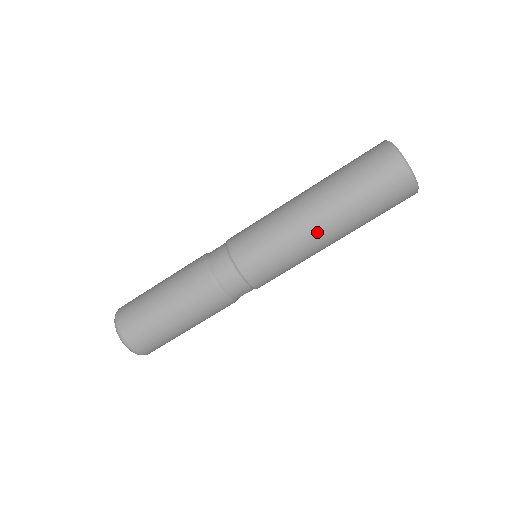
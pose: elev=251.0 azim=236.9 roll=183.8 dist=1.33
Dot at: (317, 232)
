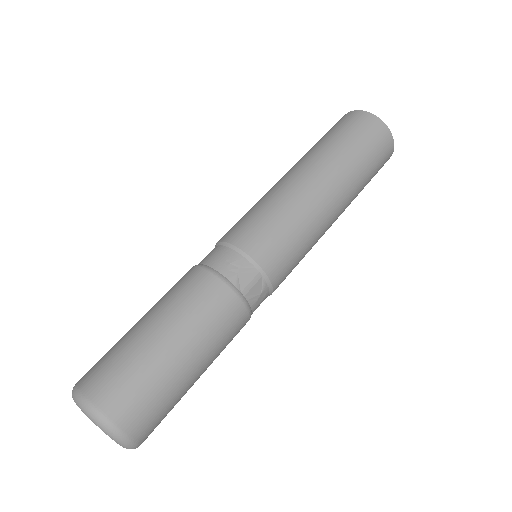
Dot at: (290, 176)
